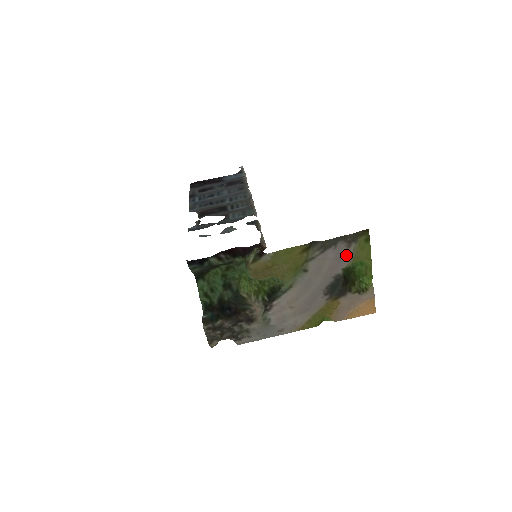
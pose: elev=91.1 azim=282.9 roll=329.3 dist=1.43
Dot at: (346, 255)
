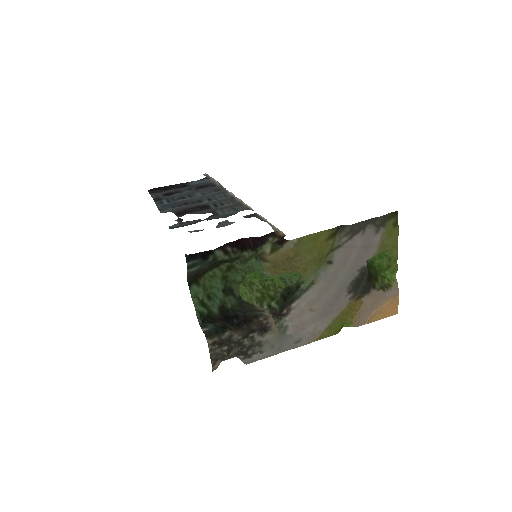
Dot at: (374, 242)
